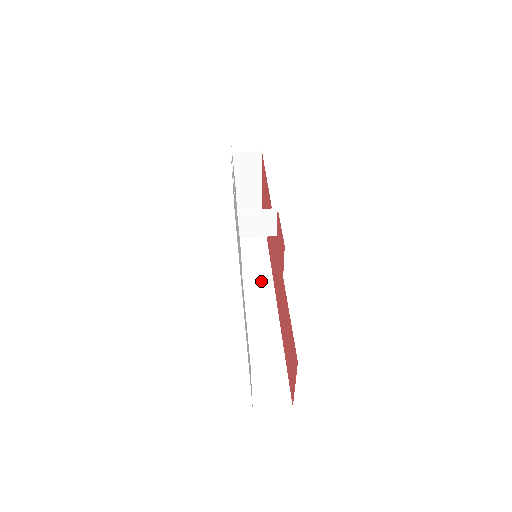
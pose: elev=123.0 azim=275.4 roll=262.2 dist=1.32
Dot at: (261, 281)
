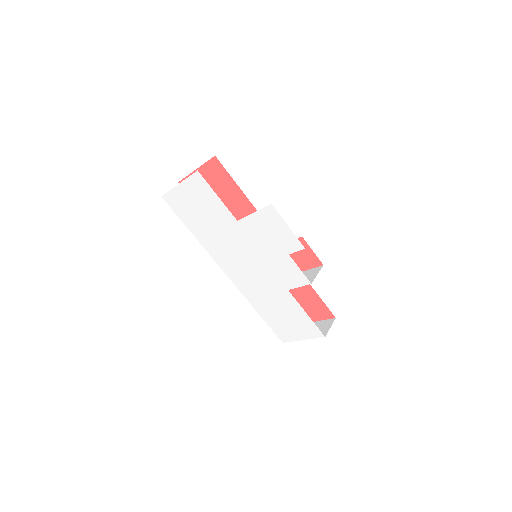
Dot at: occluded
